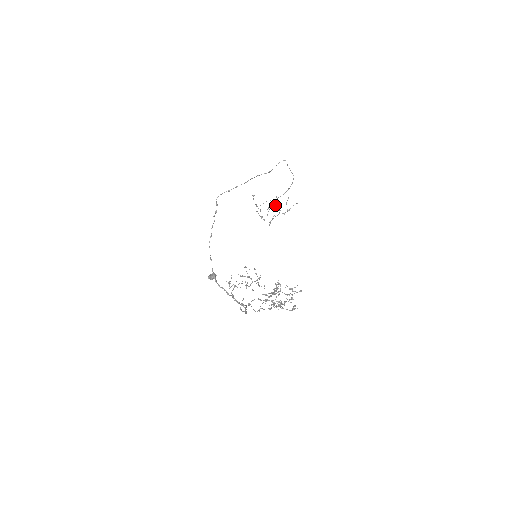
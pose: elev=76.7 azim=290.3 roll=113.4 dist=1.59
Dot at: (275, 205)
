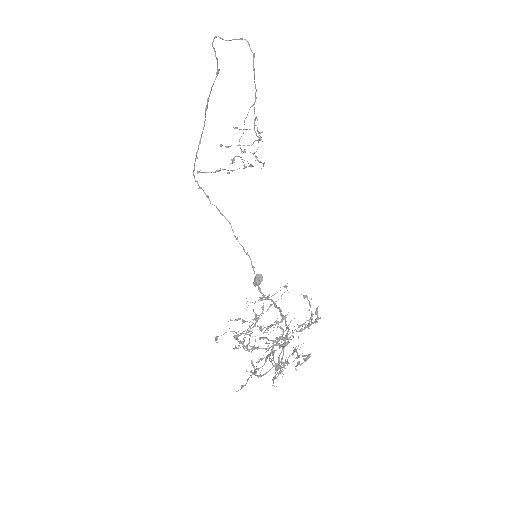
Dot at: occluded
